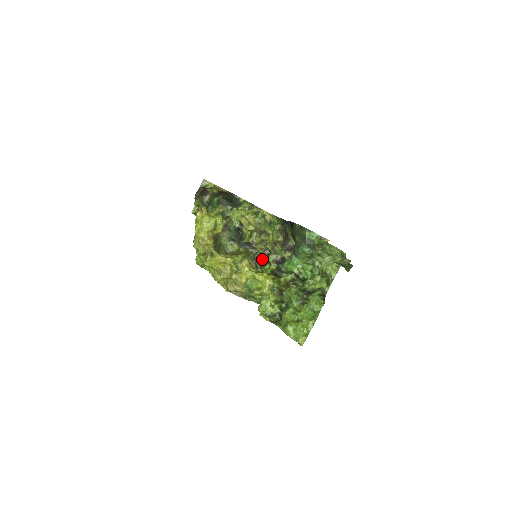
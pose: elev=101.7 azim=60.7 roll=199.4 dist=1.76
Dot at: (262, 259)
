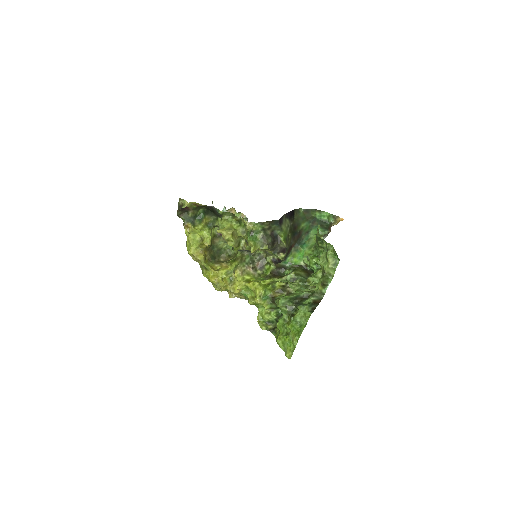
Dot at: (261, 259)
